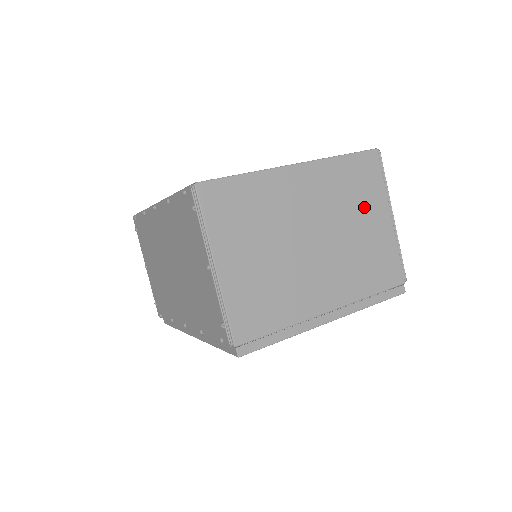
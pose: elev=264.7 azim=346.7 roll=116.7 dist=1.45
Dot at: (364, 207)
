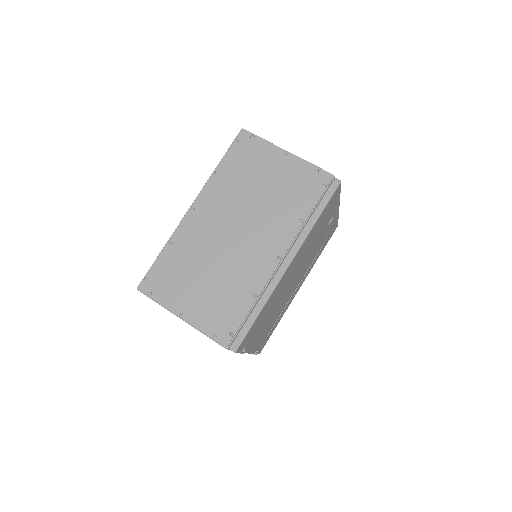
Dot at: occluded
